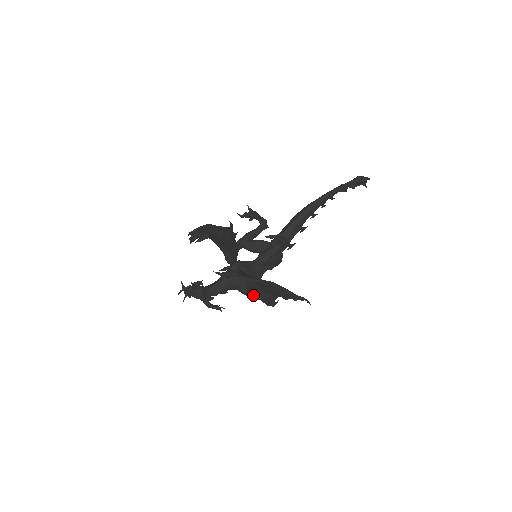
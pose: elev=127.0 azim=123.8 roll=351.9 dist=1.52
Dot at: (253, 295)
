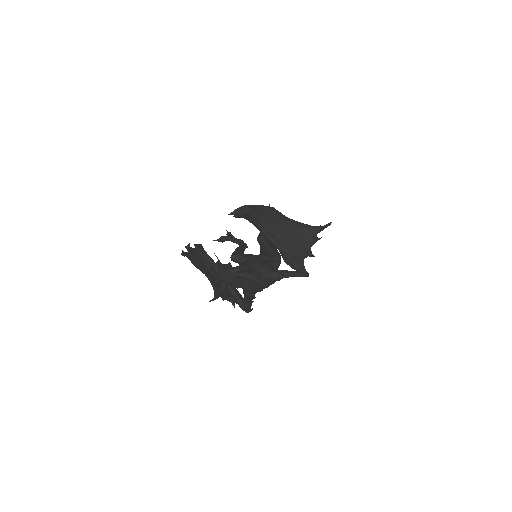
Dot at: (282, 272)
